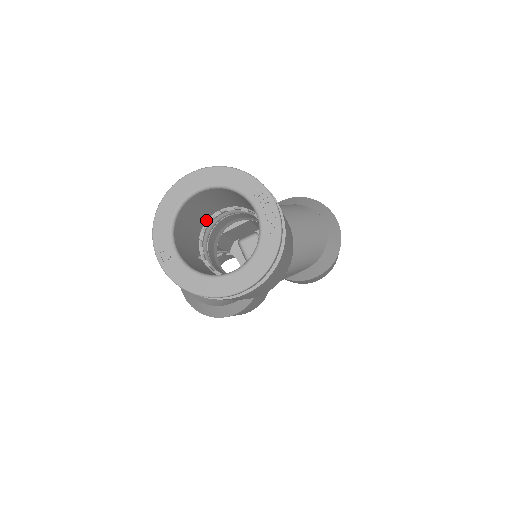
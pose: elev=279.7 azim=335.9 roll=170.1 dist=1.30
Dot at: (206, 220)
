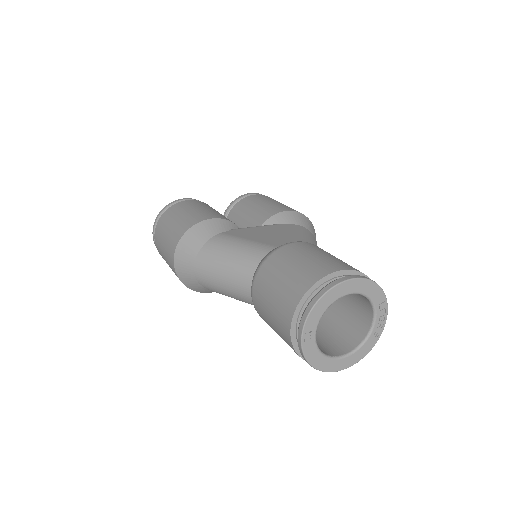
Dot at: occluded
